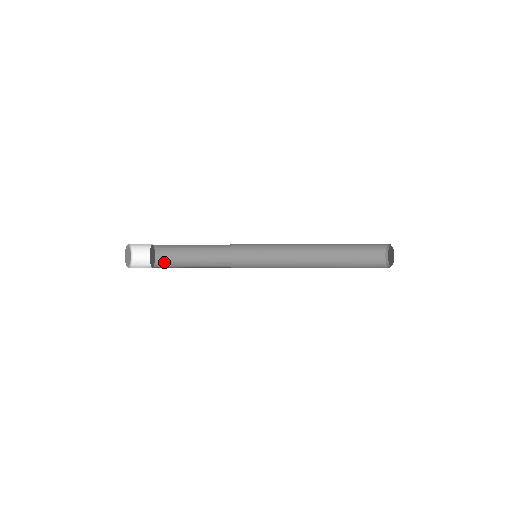
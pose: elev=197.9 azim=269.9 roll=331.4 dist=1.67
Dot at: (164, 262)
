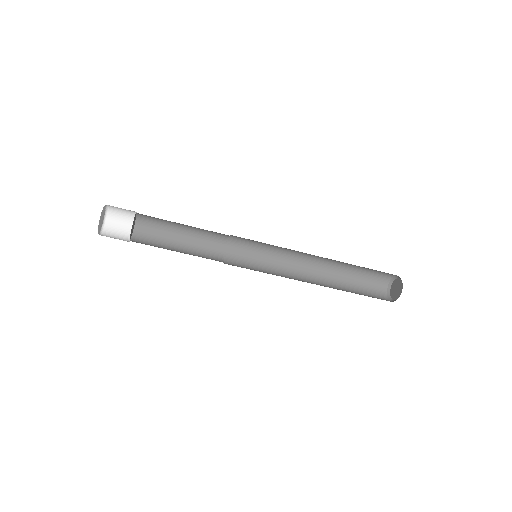
Dot at: (142, 243)
